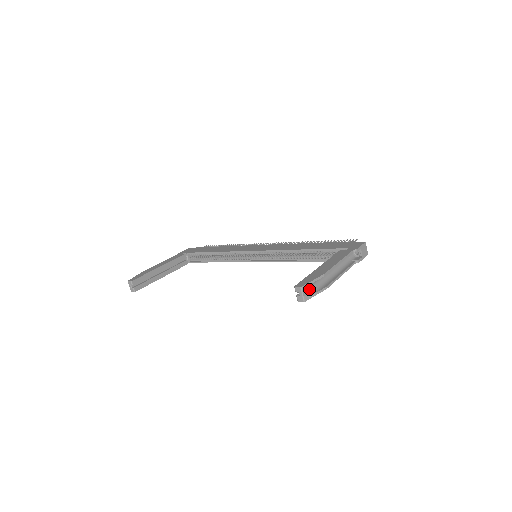
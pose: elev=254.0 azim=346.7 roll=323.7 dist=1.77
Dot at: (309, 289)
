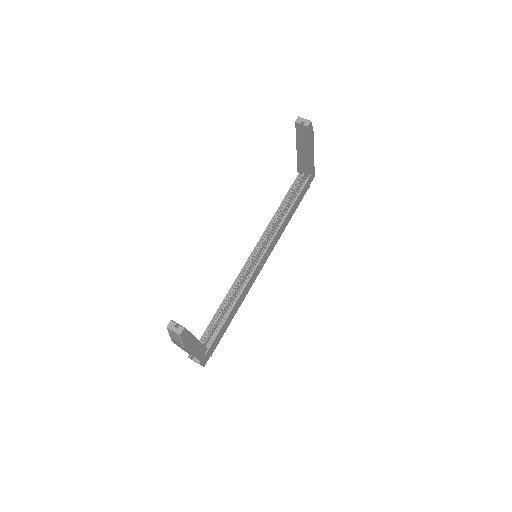
Dot at: occluded
